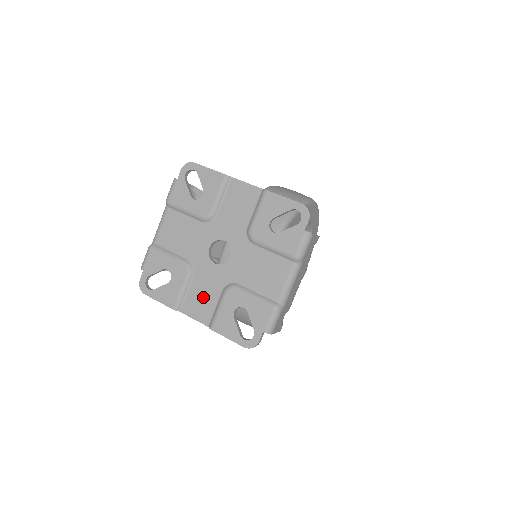
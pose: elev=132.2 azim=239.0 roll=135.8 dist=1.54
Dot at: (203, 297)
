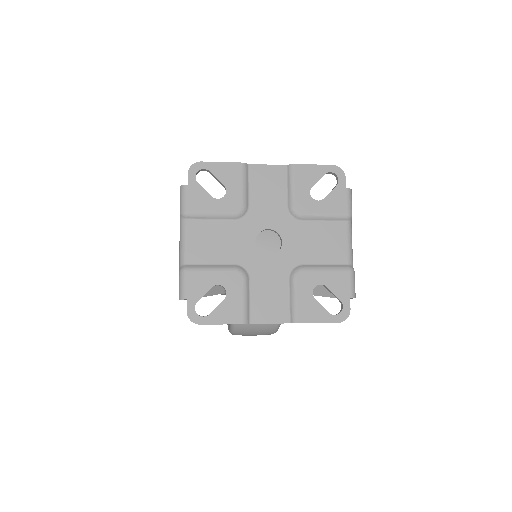
Dot at: (270, 296)
